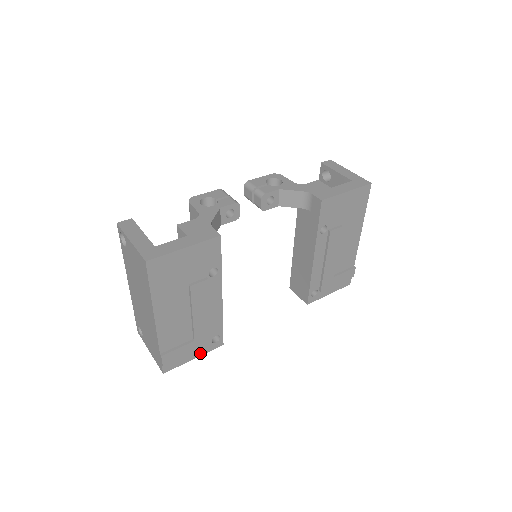
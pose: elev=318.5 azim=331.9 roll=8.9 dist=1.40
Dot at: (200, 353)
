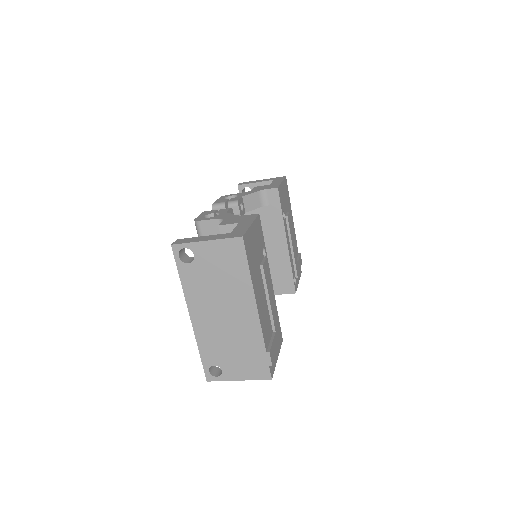
Dot at: (278, 351)
